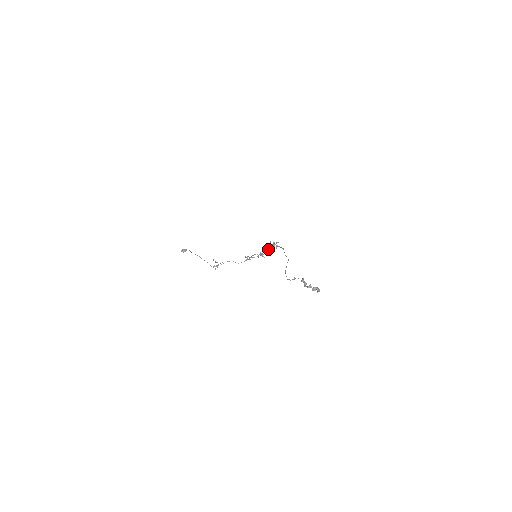
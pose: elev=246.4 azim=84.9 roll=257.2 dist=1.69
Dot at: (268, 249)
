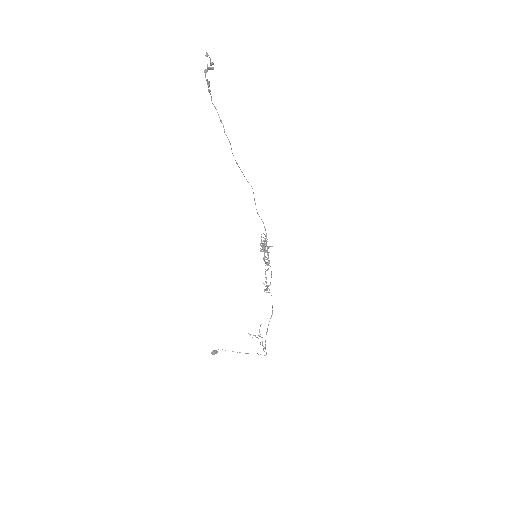
Dot at: (262, 246)
